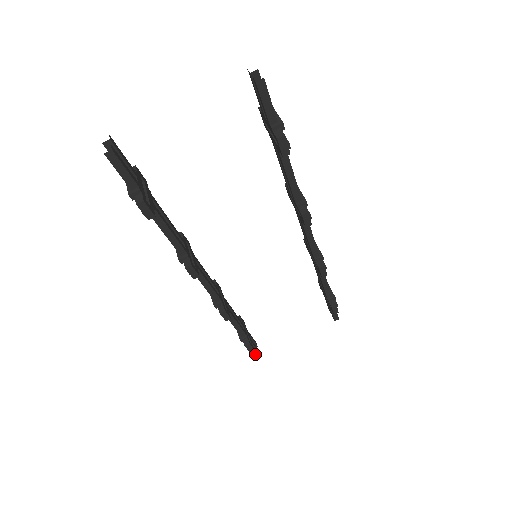
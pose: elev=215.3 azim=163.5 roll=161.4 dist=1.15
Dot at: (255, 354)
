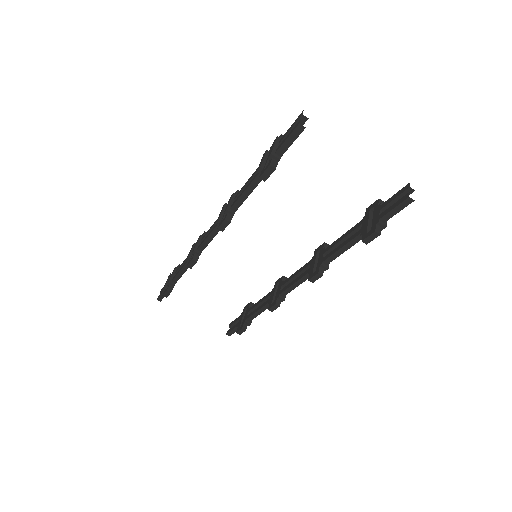
Dot at: (158, 298)
